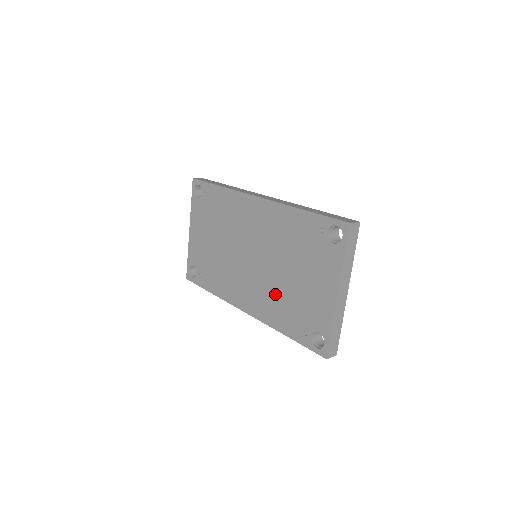
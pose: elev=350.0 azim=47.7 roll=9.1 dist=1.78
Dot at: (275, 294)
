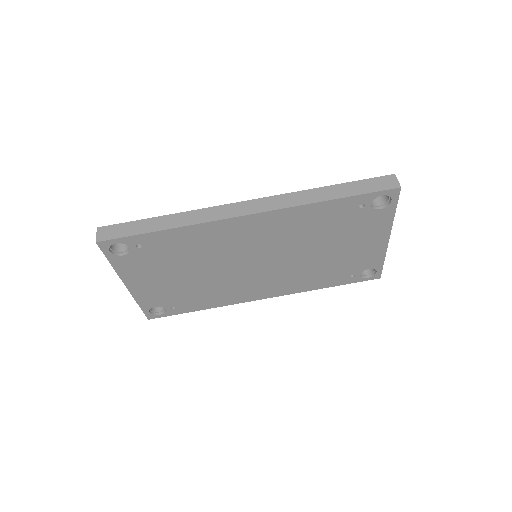
Dot at: (305, 271)
